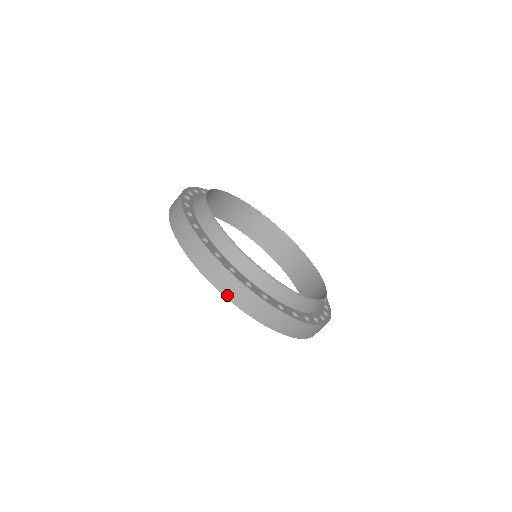
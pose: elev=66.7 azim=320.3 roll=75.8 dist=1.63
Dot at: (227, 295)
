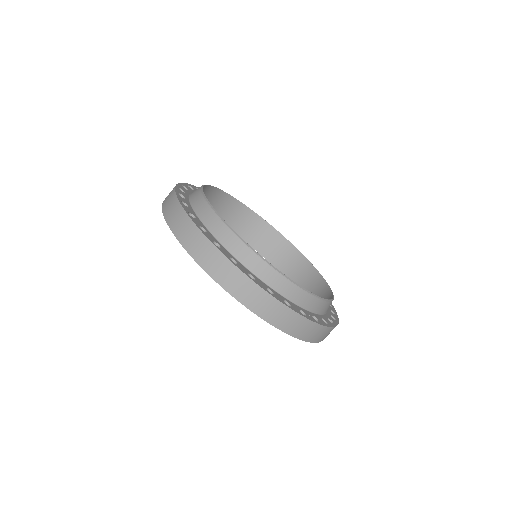
Dot at: (248, 305)
